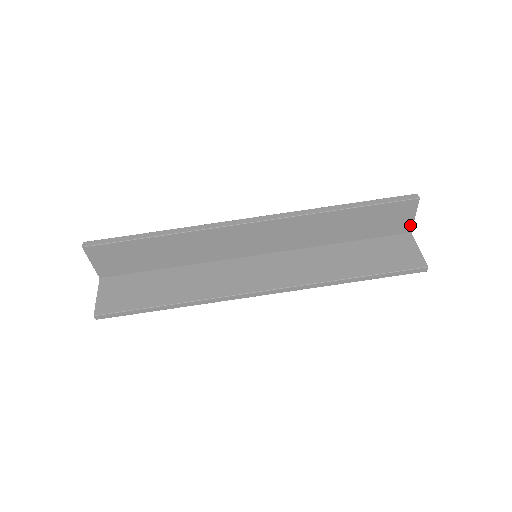
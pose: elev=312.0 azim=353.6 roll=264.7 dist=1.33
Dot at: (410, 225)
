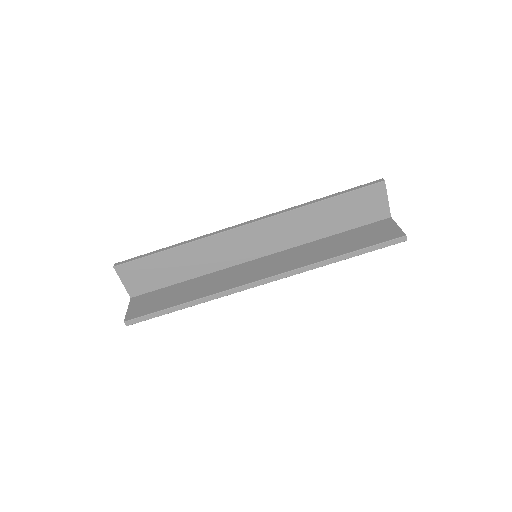
Dot at: (387, 209)
